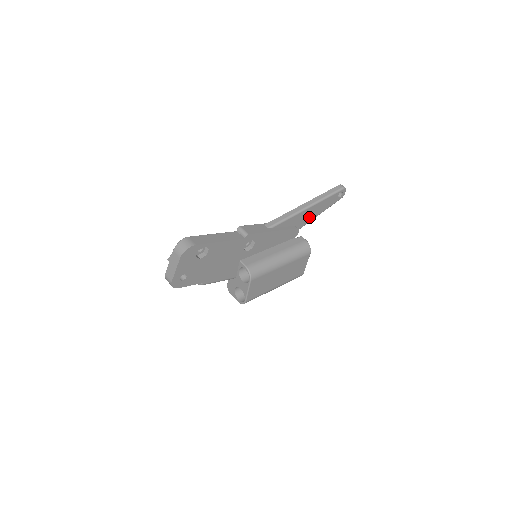
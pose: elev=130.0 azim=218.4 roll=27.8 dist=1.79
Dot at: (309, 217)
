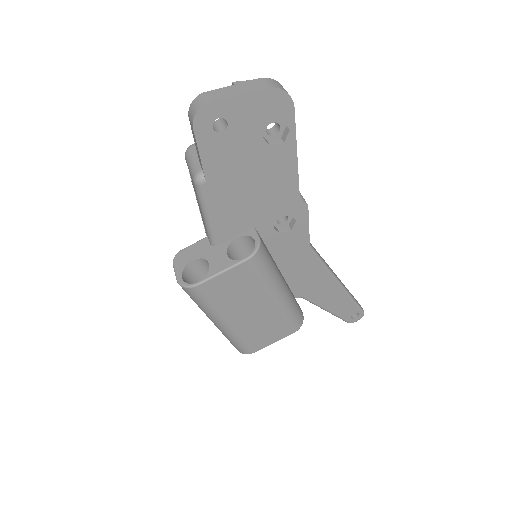
Dot at: (322, 296)
